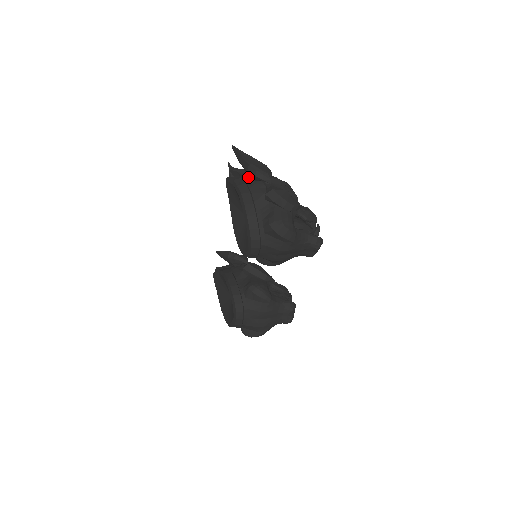
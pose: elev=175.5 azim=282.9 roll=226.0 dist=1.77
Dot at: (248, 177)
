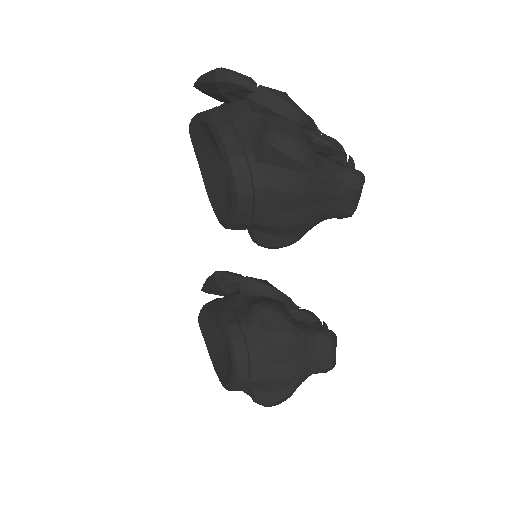
Dot at: (221, 107)
